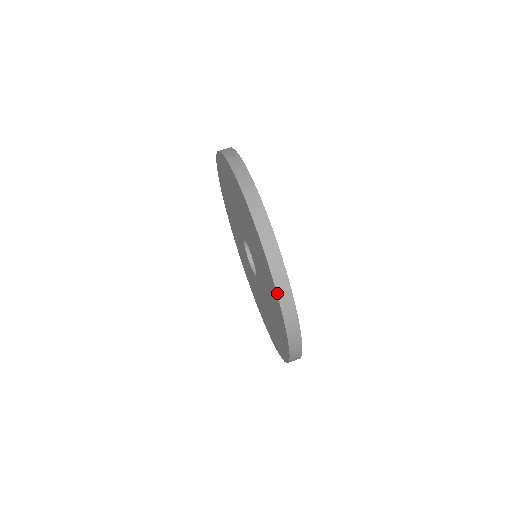
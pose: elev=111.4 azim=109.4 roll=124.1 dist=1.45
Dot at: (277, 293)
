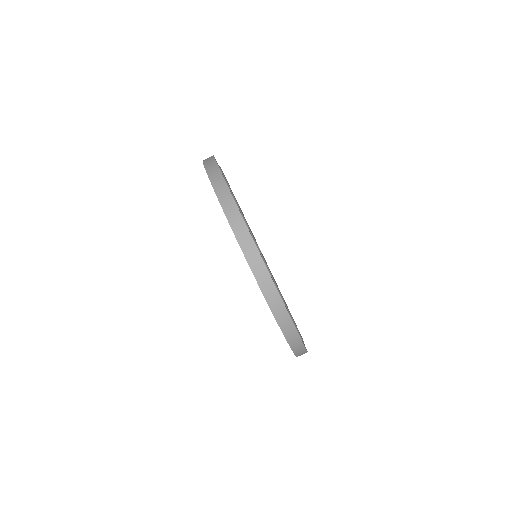
Dot at: occluded
